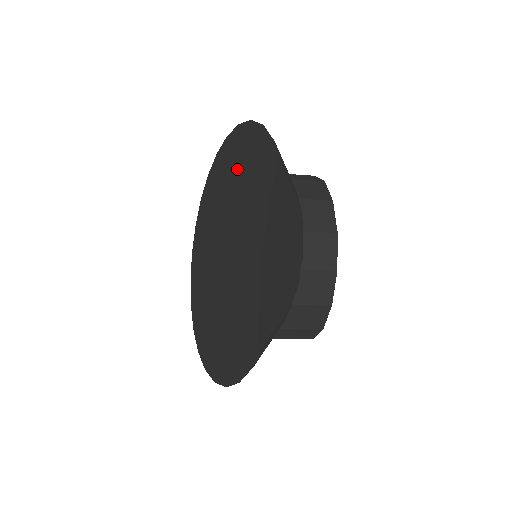
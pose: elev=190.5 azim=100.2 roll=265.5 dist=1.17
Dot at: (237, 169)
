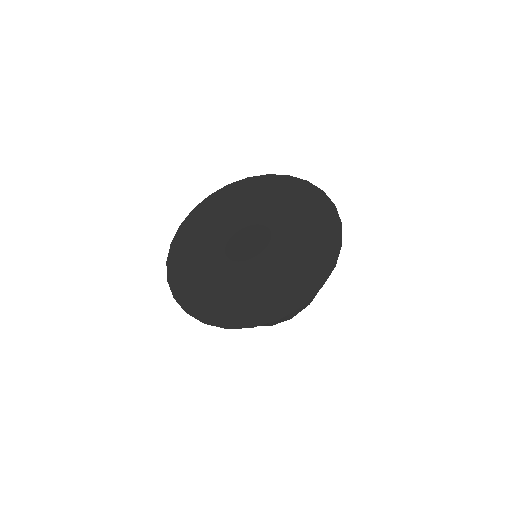
Dot at: (292, 205)
